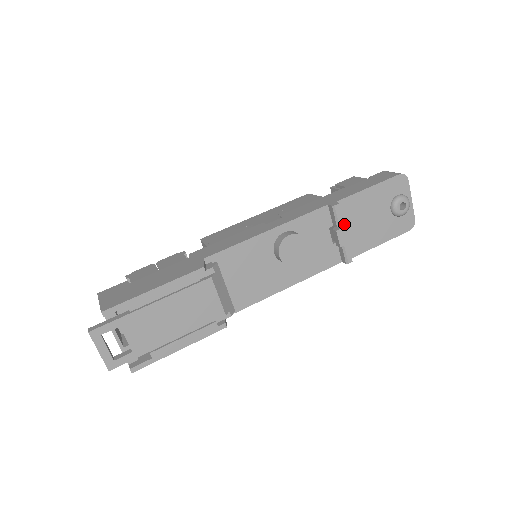
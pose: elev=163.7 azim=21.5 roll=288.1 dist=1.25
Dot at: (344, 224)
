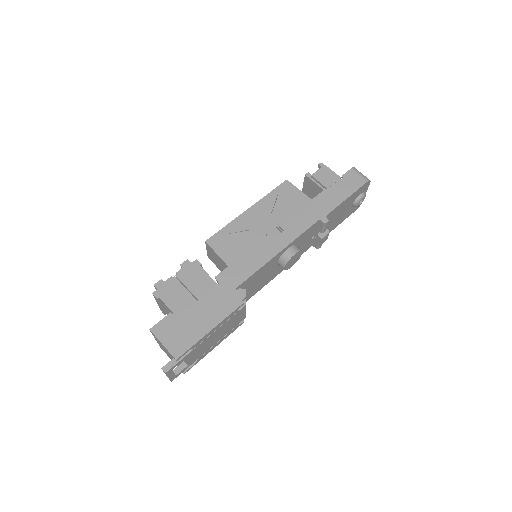
Dot at: (326, 230)
